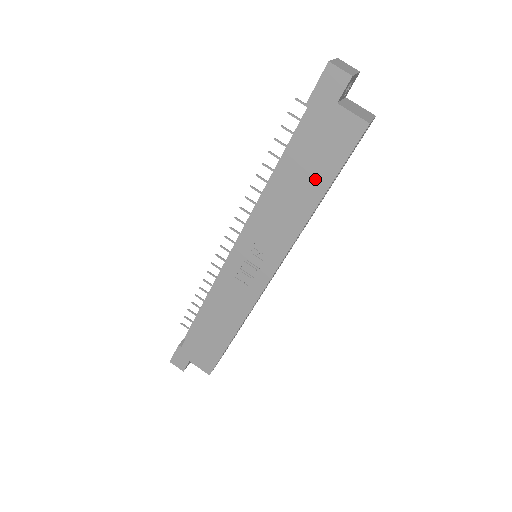
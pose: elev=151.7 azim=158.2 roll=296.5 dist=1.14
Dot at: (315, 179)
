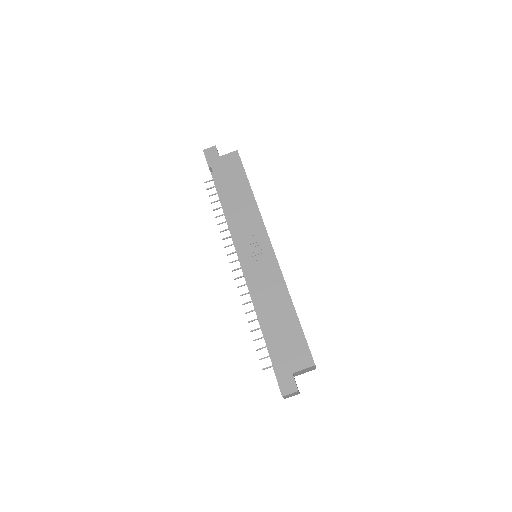
Dot at: (240, 185)
